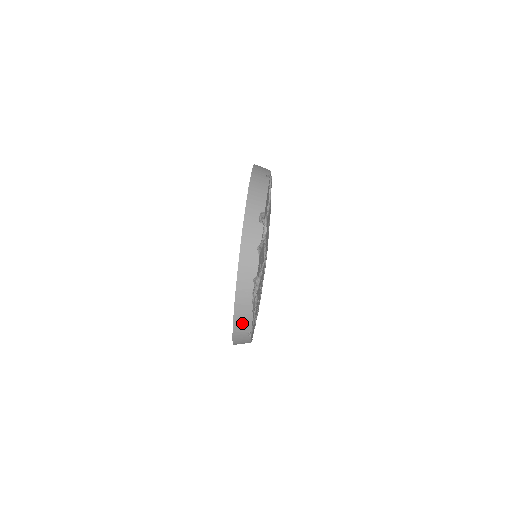
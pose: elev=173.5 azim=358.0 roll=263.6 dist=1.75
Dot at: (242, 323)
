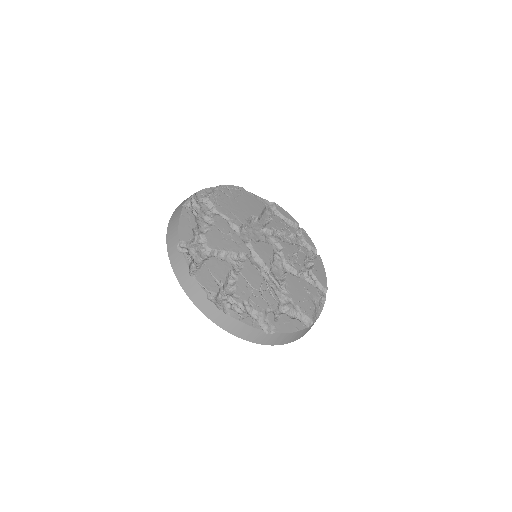
Dot at: (245, 332)
